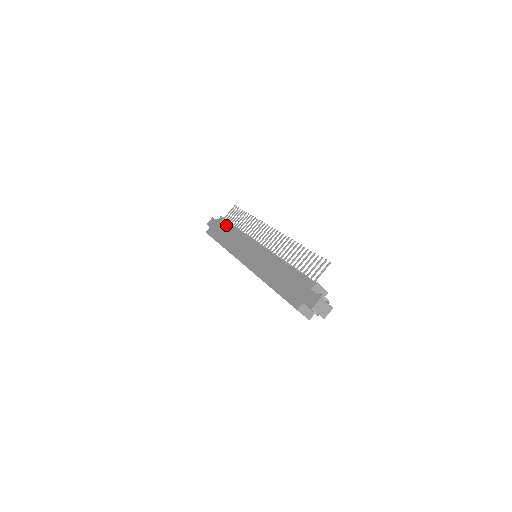
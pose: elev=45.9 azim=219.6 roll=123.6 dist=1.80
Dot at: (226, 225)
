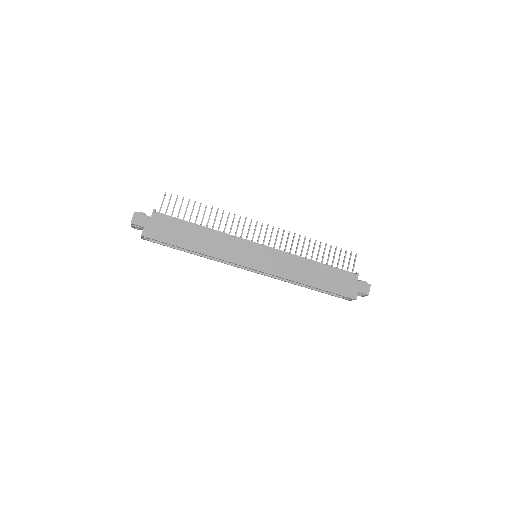
Dot at: (180, 223)
